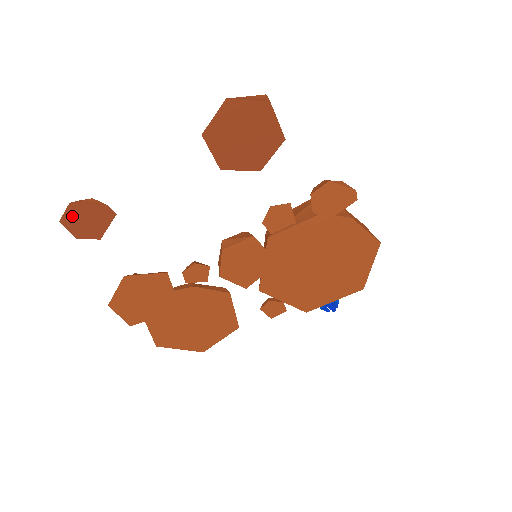
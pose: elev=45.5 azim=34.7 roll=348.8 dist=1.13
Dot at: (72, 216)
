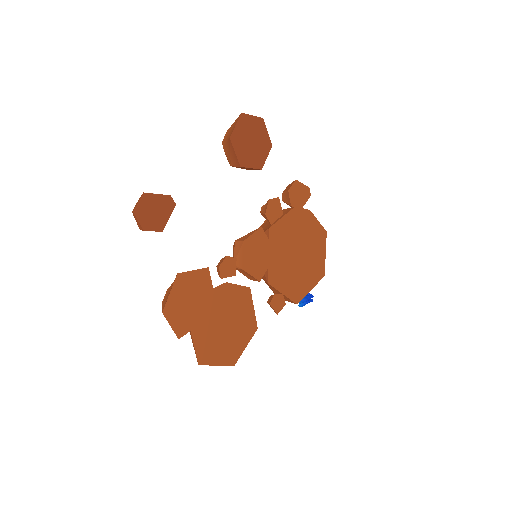
Dot at: (144, 206)
